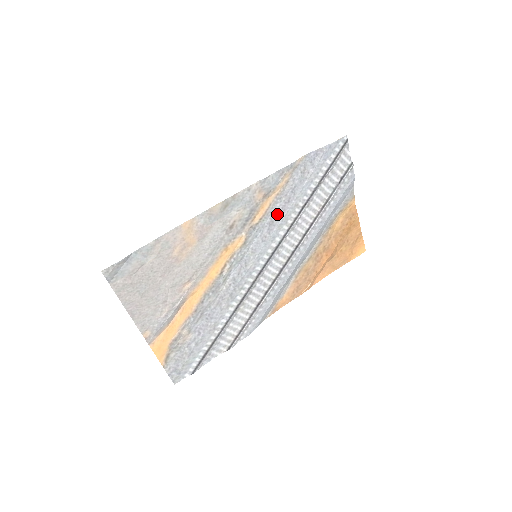
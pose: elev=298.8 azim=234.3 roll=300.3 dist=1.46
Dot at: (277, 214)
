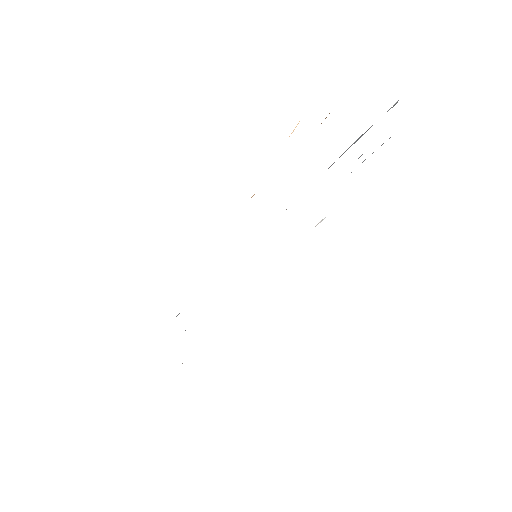
Dot at: occluded
